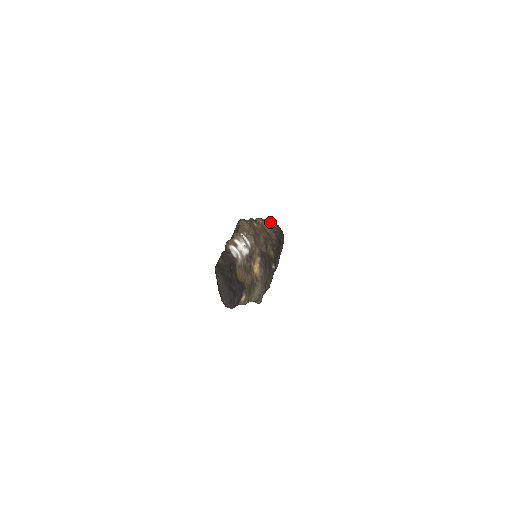
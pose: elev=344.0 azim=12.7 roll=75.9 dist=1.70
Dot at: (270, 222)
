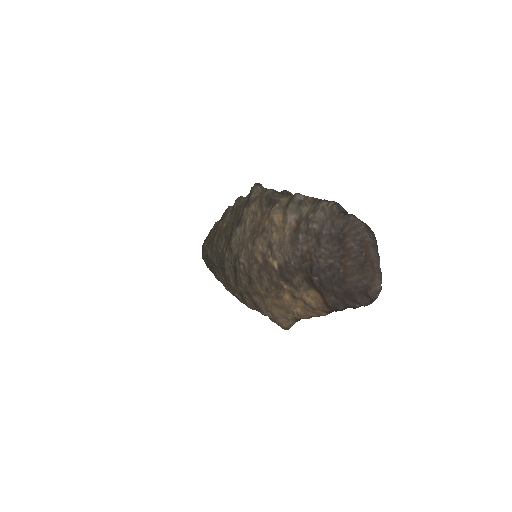
Dot at: occluded
